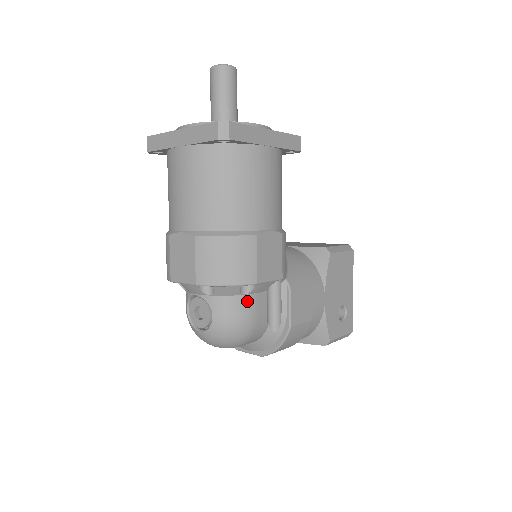
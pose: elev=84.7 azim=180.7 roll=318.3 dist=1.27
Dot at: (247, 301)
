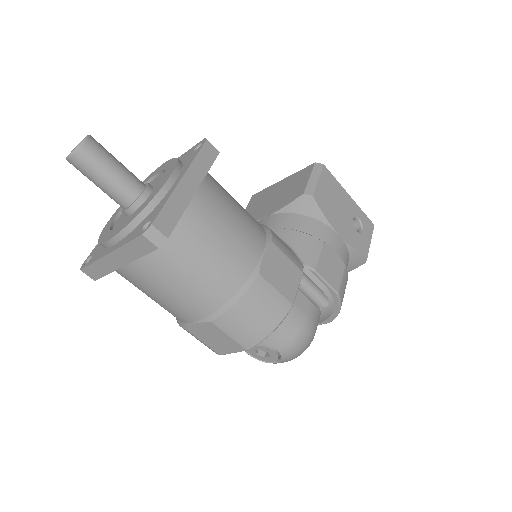
Dot at: (293, 317)
